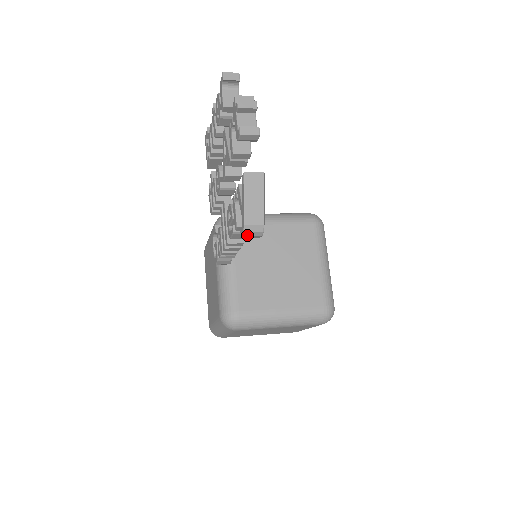
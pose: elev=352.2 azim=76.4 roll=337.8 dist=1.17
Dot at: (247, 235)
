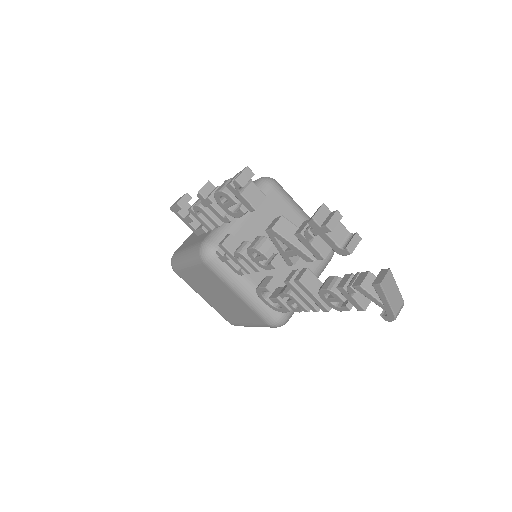
Dot at: (394, 318)
